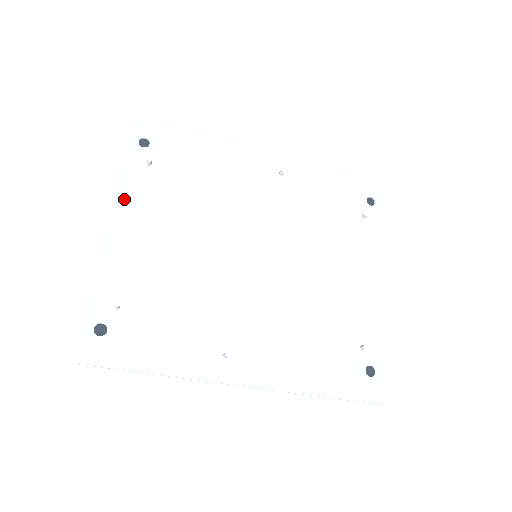
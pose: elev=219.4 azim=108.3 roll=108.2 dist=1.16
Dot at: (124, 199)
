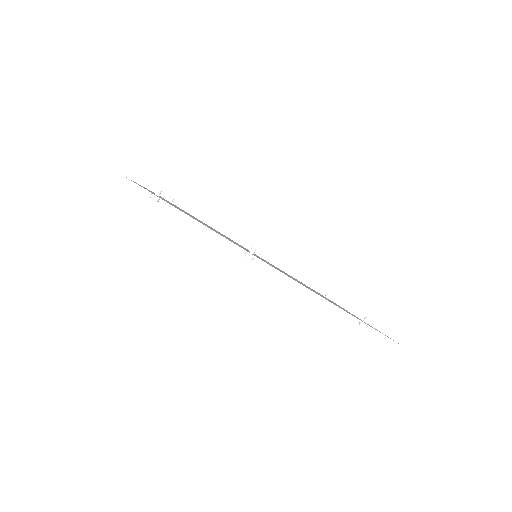
Dot at: occluded
